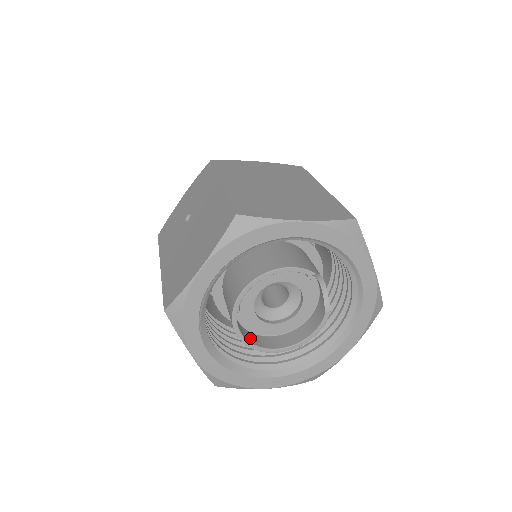
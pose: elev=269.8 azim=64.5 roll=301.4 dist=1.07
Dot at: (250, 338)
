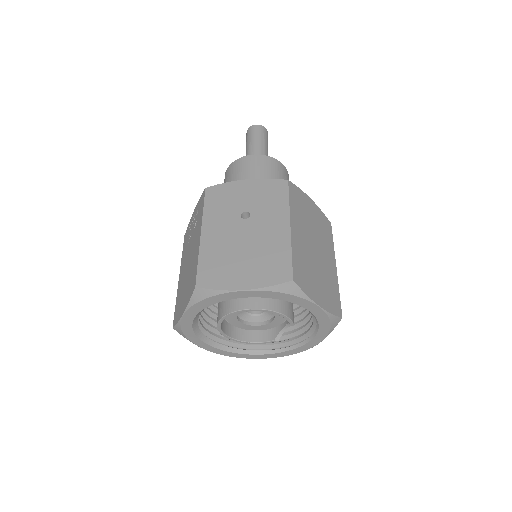
Dot at: occluded
